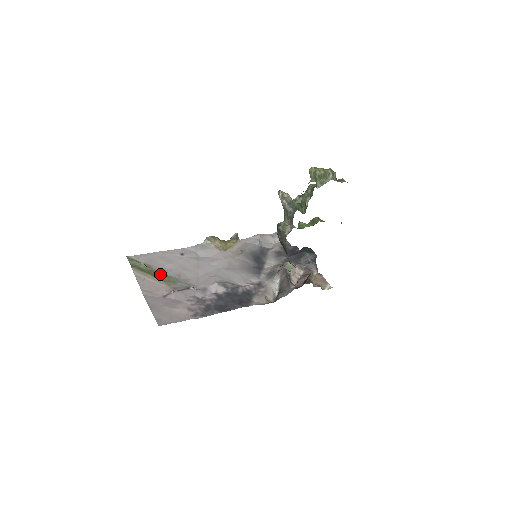
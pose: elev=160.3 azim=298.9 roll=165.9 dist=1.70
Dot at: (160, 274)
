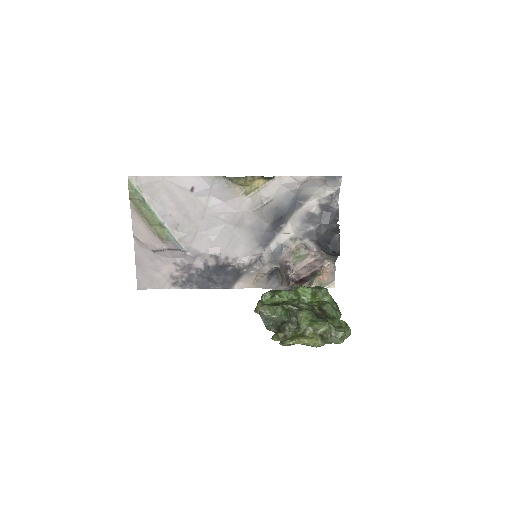
Dot at: (156, 221)
